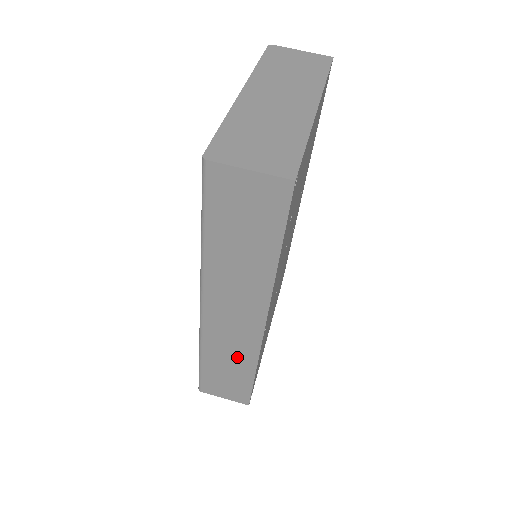
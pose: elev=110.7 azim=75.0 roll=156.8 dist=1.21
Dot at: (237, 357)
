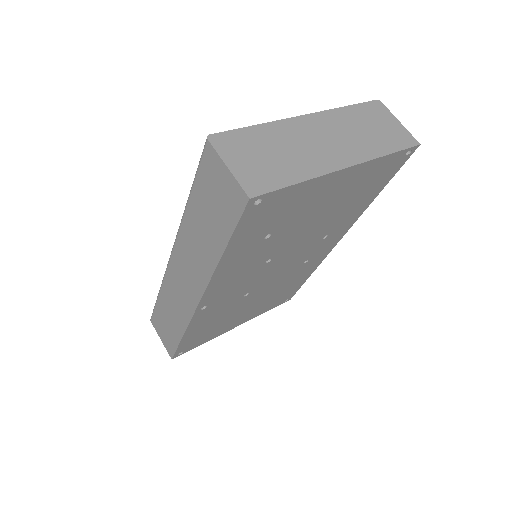
Dot at: (177, 312)
